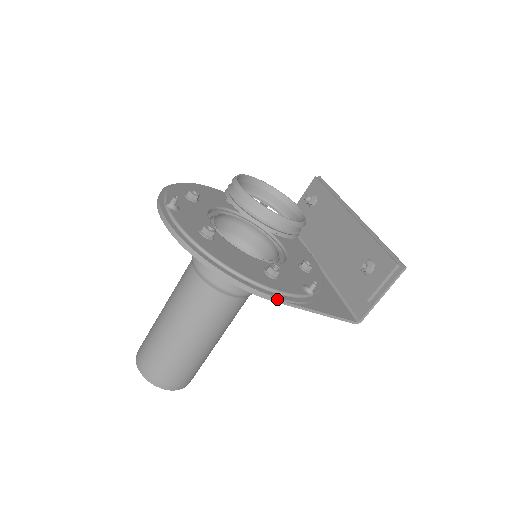
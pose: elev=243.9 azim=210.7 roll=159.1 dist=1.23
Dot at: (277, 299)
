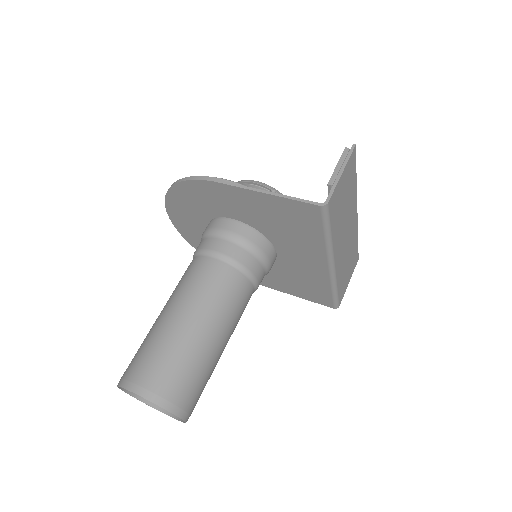
Dot at: (219, 180)
